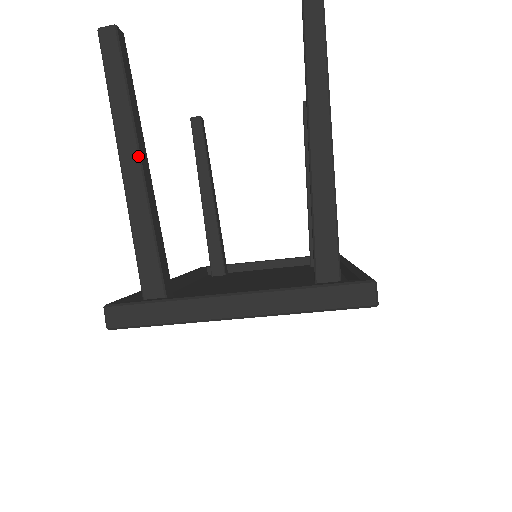
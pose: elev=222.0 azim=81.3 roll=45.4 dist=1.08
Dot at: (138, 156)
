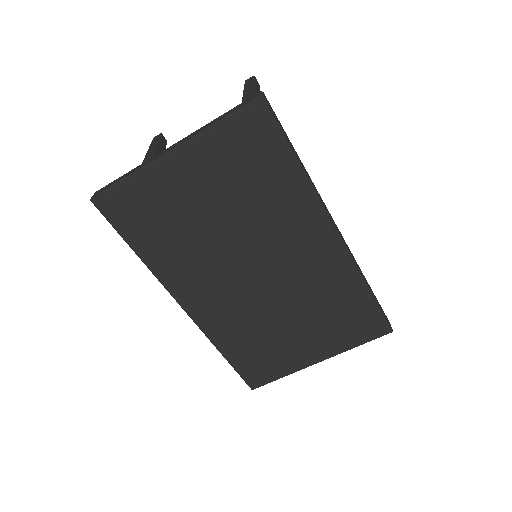
Dot at: (152, 156)
